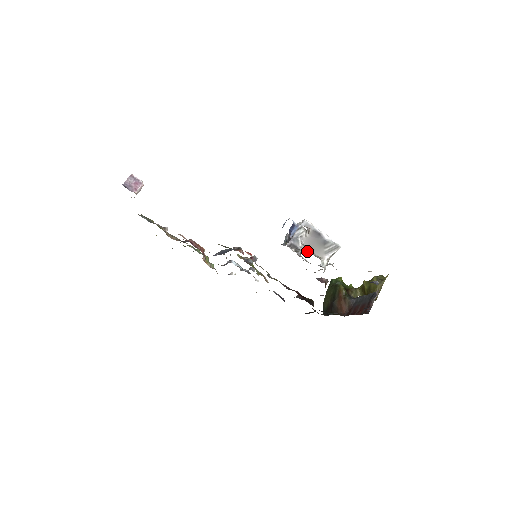
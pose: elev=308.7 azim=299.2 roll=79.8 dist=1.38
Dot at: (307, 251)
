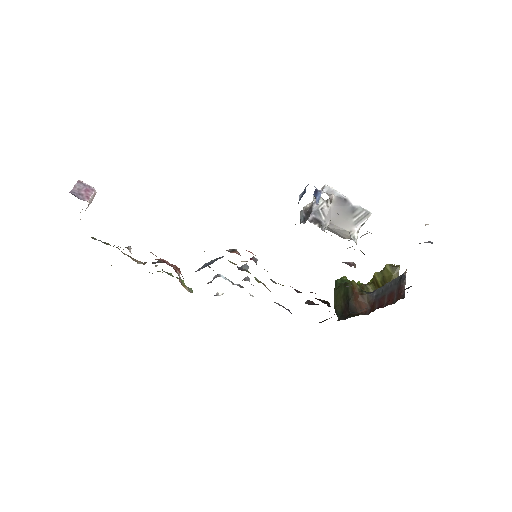
Dot at: (330, 227)
